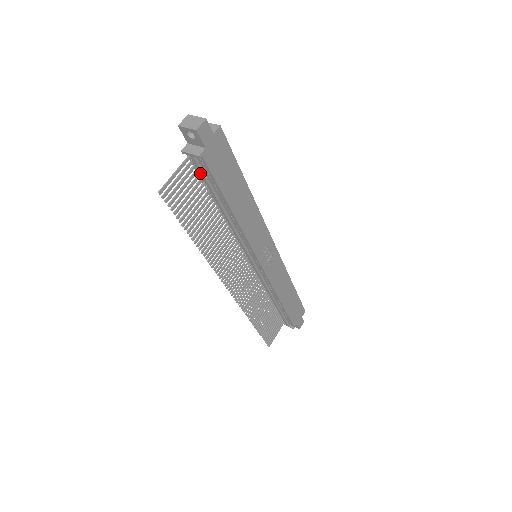
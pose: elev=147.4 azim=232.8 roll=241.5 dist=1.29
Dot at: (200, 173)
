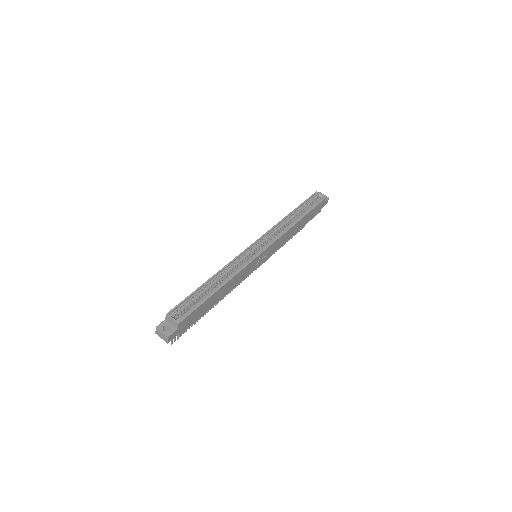
Dot at: occluded
